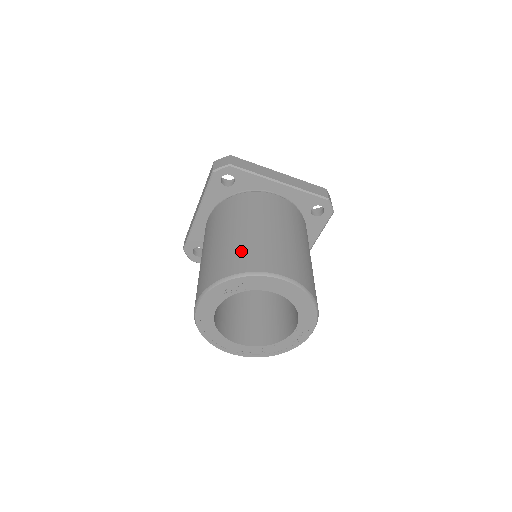
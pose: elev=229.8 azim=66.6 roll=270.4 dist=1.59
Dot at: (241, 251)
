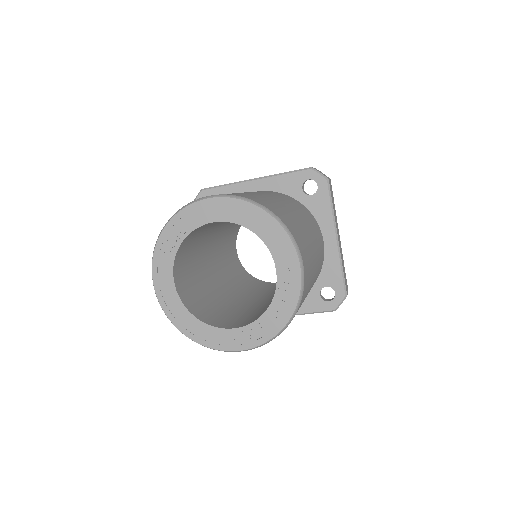
Dot at: occluded
